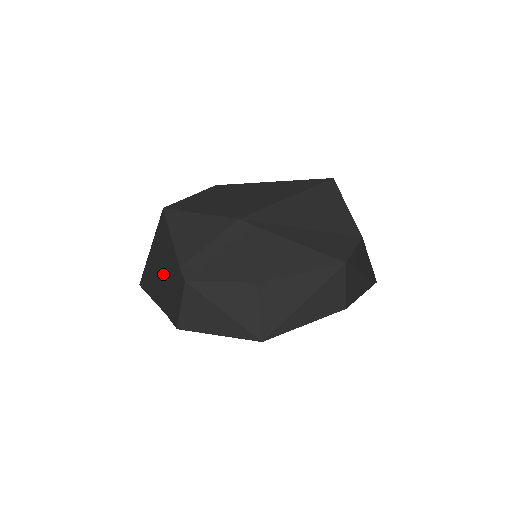
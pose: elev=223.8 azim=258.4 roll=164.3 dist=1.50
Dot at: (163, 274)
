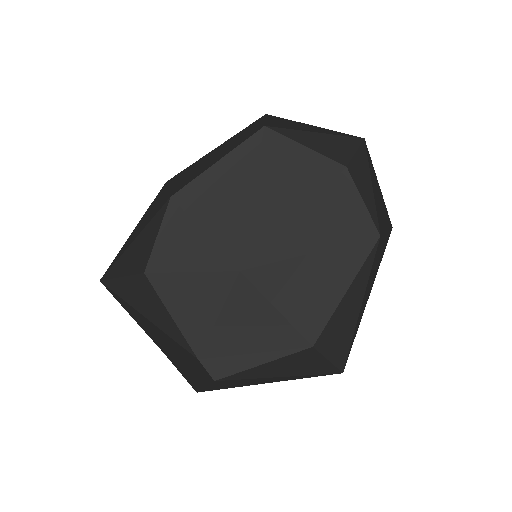
Dot at: (157, 327)
